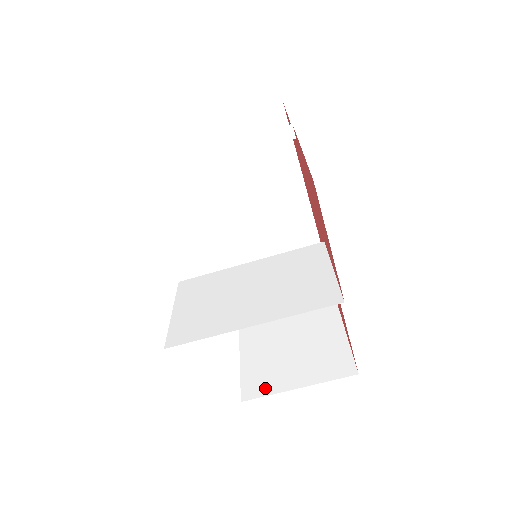
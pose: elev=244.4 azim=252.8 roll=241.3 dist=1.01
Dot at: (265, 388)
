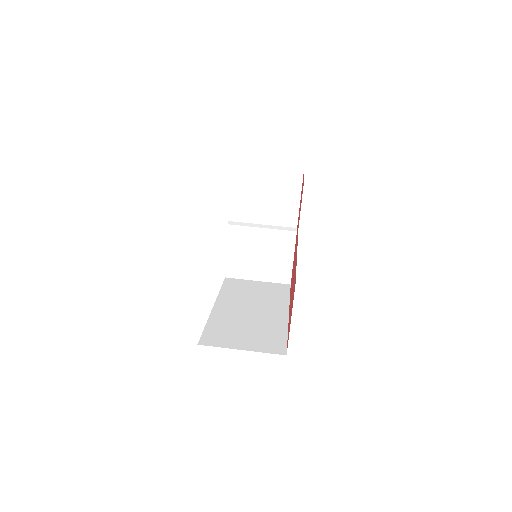
Dot at: occluded
